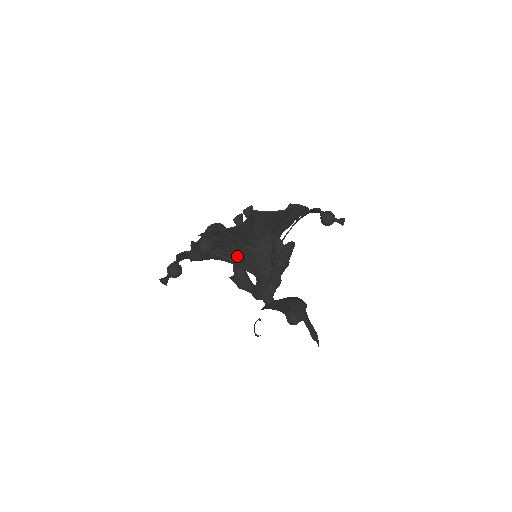
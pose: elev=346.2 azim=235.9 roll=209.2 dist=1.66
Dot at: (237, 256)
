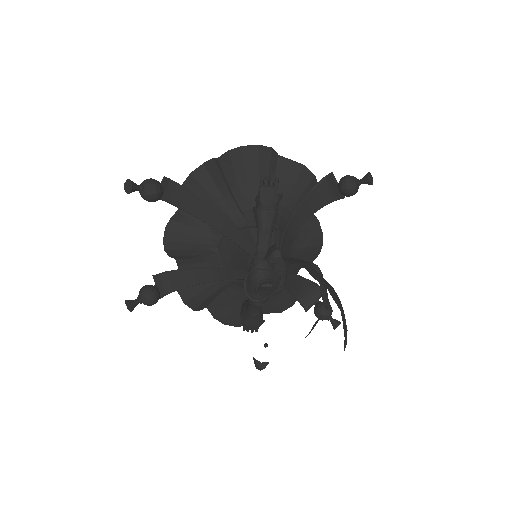
Dot at: (231, 263)
